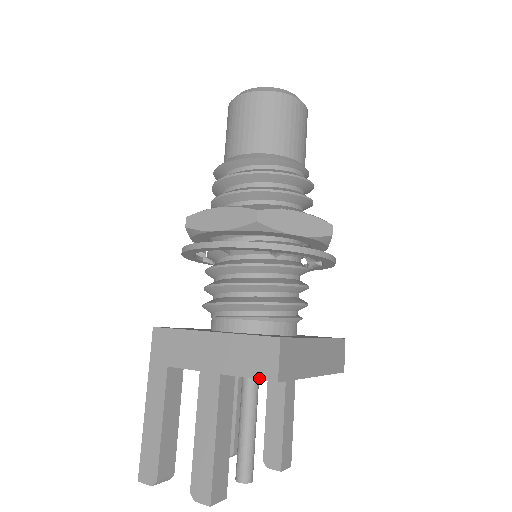
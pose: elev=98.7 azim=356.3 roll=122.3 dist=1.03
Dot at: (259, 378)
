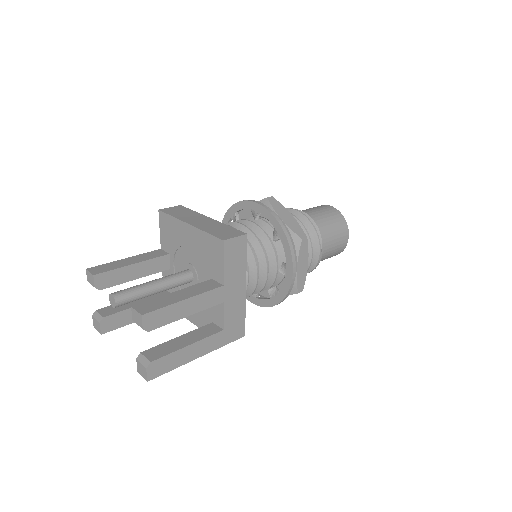
Dot at: (160, 222)
